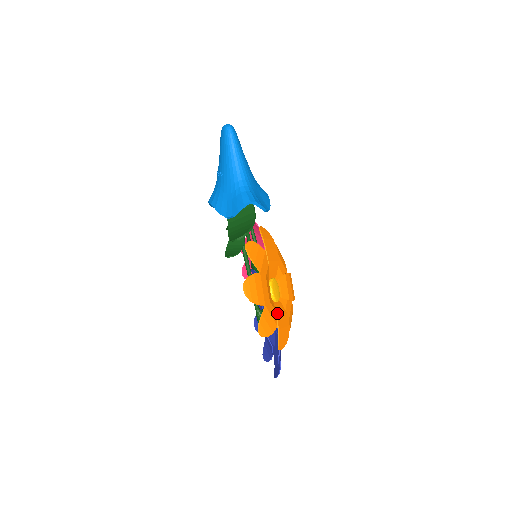
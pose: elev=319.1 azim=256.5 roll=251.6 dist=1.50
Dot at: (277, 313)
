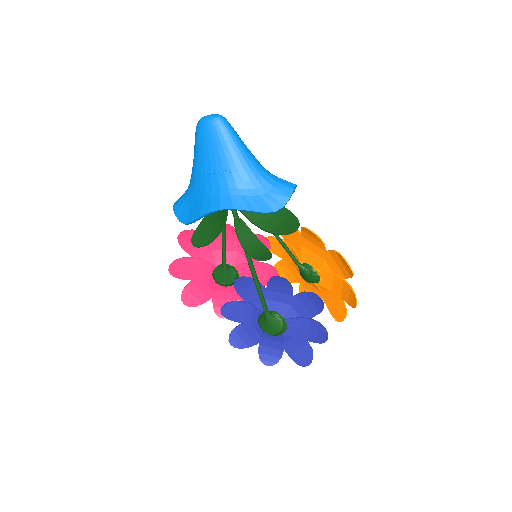
Dot at: (332, 288)
